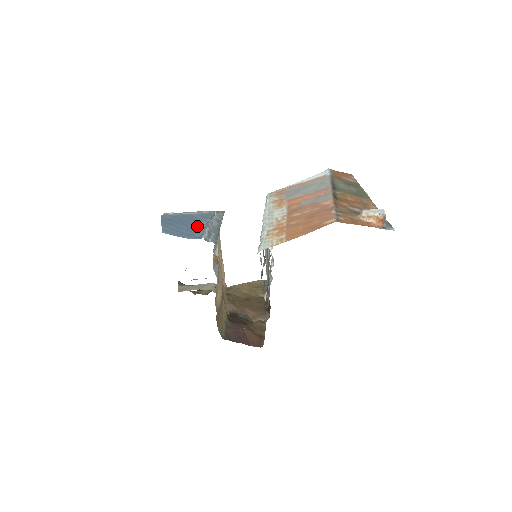
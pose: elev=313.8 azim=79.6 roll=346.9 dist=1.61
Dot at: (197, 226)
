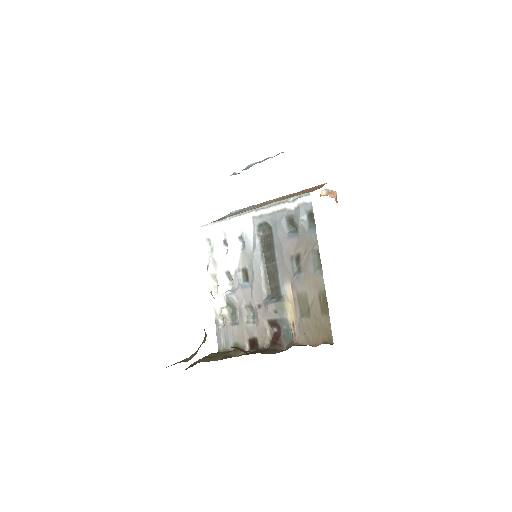
Dot at: occluded
